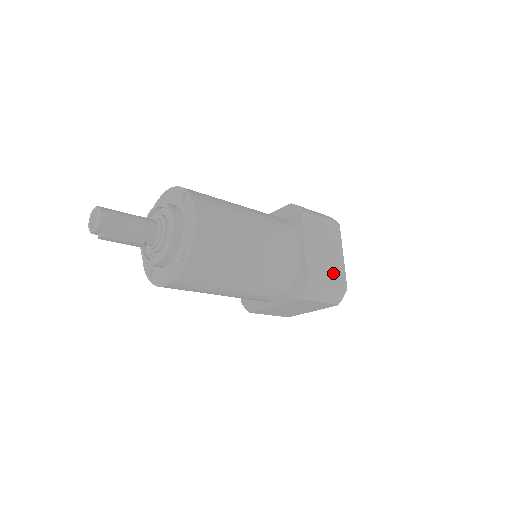
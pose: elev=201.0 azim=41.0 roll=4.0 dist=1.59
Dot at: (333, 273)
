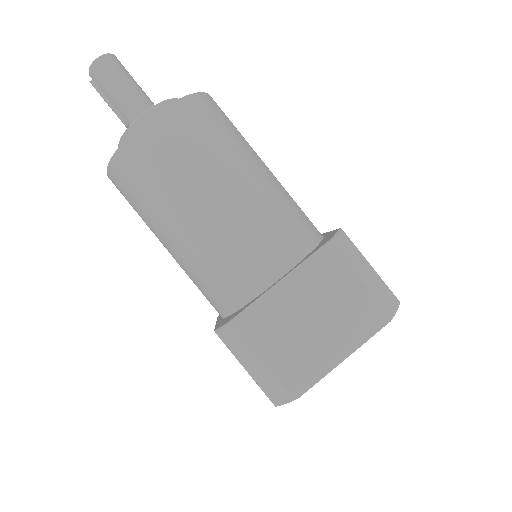
Dot at: (294, 356)
